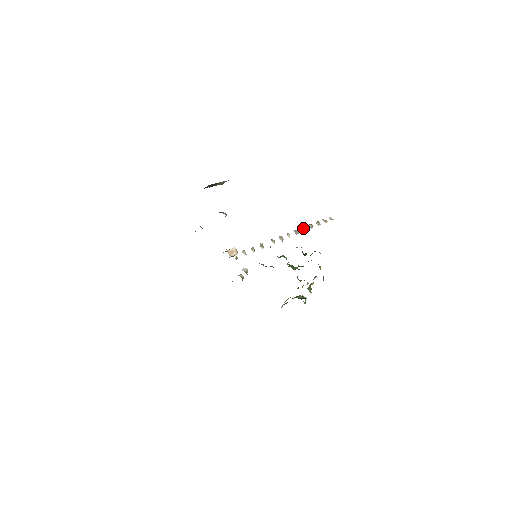
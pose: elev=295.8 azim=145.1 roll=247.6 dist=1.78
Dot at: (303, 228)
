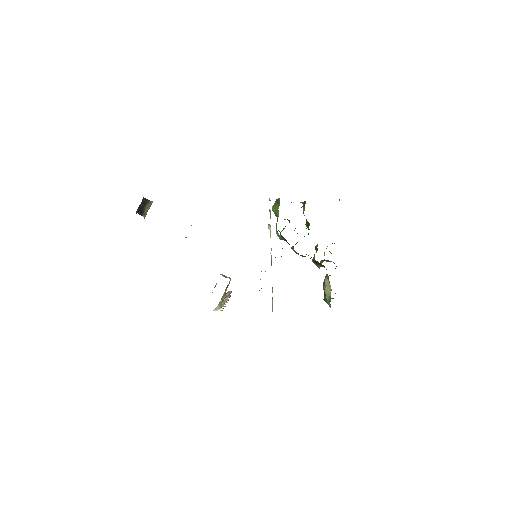
Dot at: occluded
